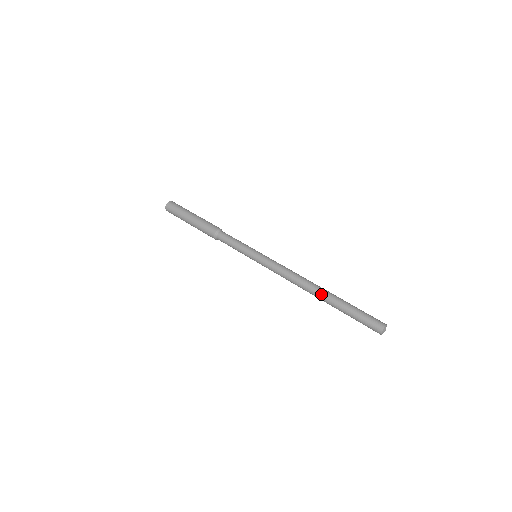
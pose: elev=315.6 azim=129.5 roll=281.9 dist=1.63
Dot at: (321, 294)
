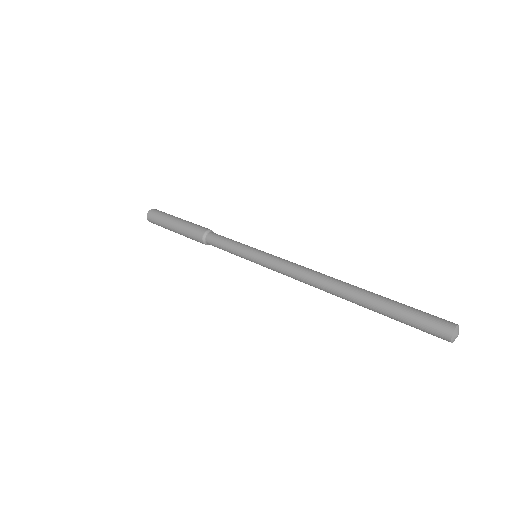
Dot at: (347, 294)
